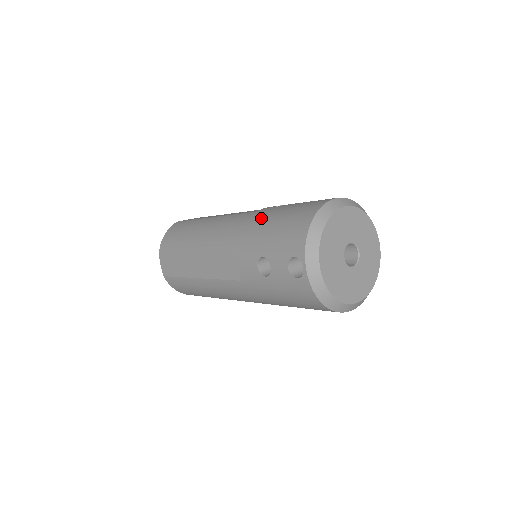
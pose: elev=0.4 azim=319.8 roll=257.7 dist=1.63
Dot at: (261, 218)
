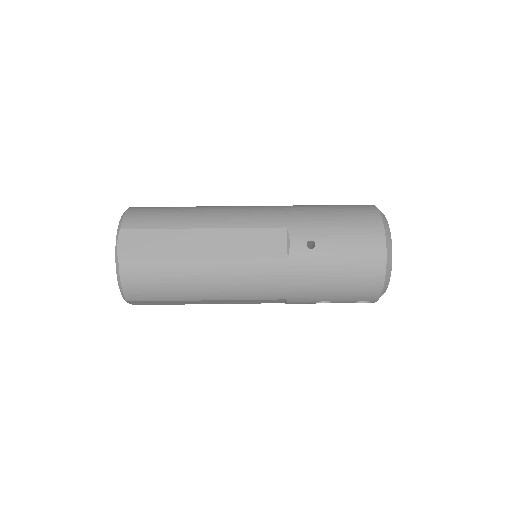
Dot at: (311, 274)
